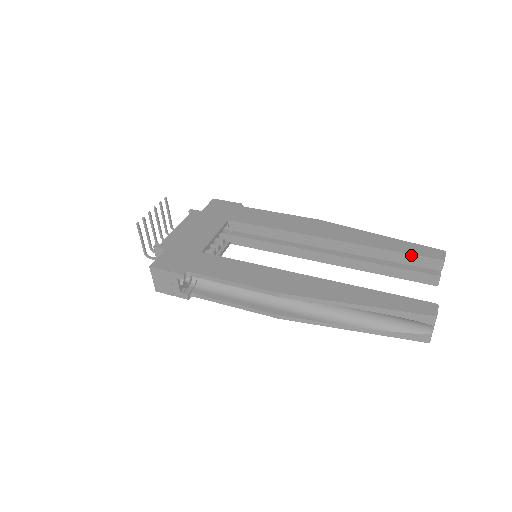
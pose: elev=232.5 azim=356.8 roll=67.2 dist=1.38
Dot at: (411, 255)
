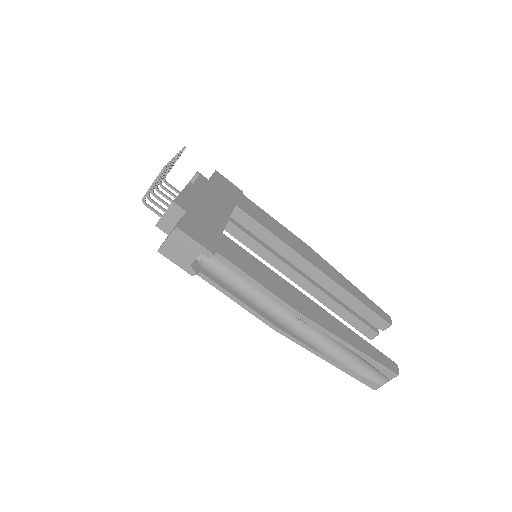
Dot at: (372, 311)
